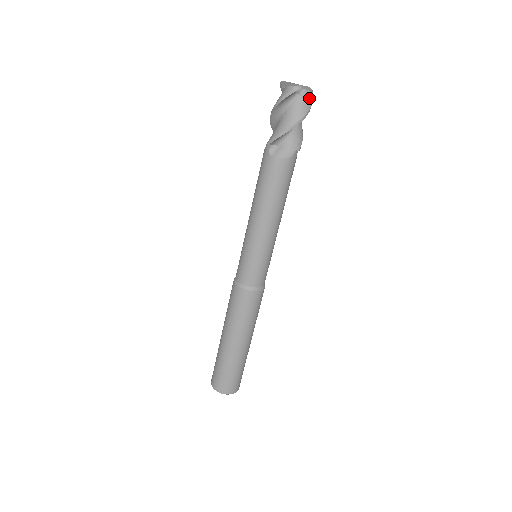
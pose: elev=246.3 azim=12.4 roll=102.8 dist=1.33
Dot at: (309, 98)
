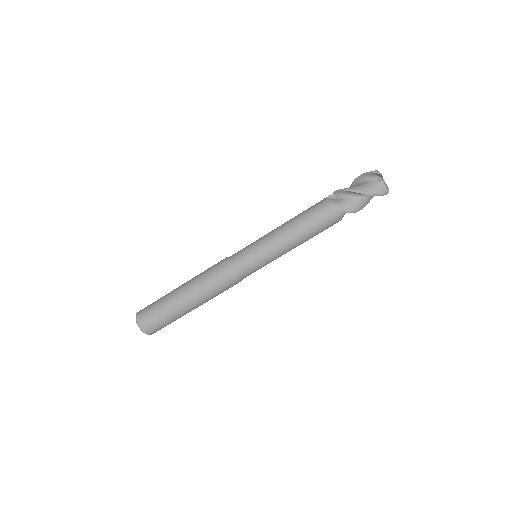
Dot at: (381, 189)
